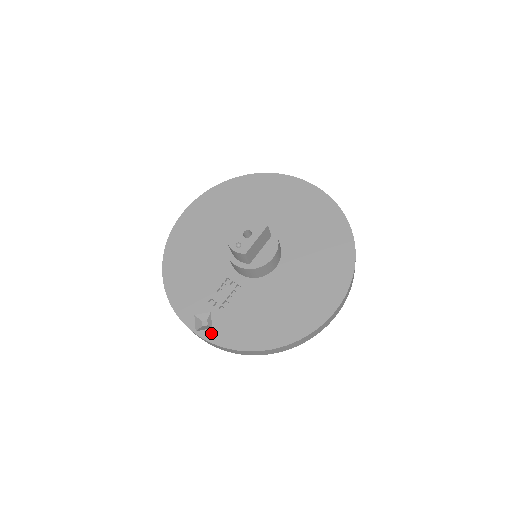
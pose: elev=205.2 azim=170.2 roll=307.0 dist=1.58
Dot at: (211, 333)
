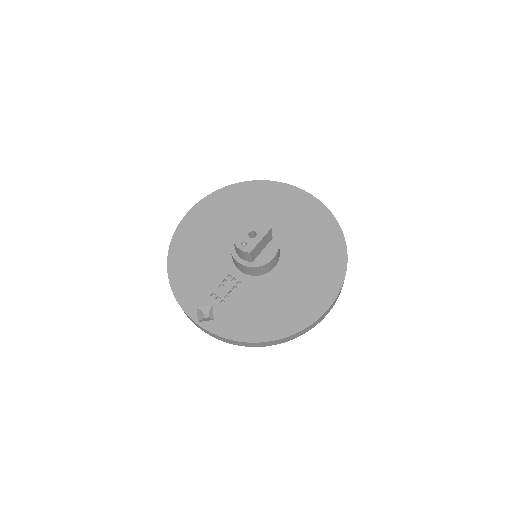
Dot at: (212, 324)
